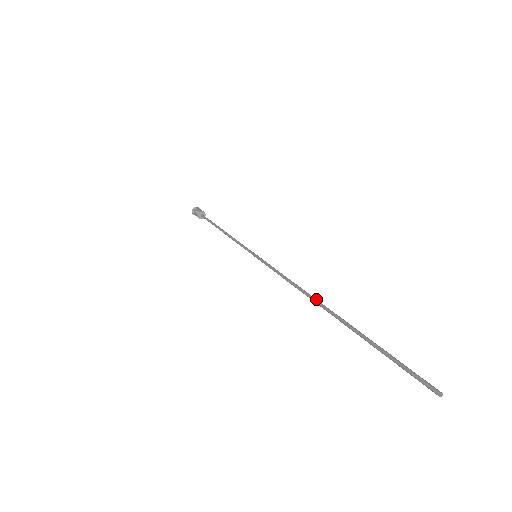
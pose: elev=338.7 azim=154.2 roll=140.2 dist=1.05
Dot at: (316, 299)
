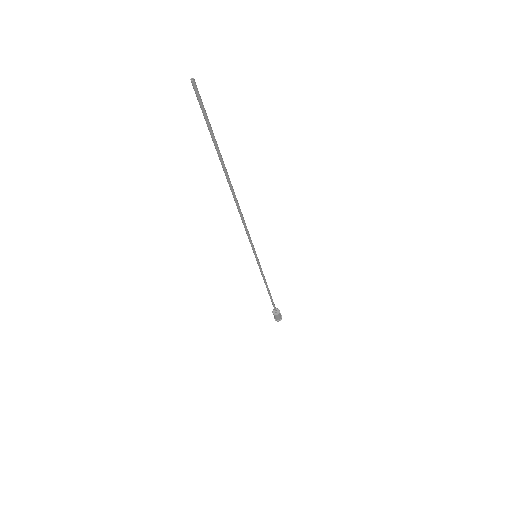
Dot at: (233, 196)
